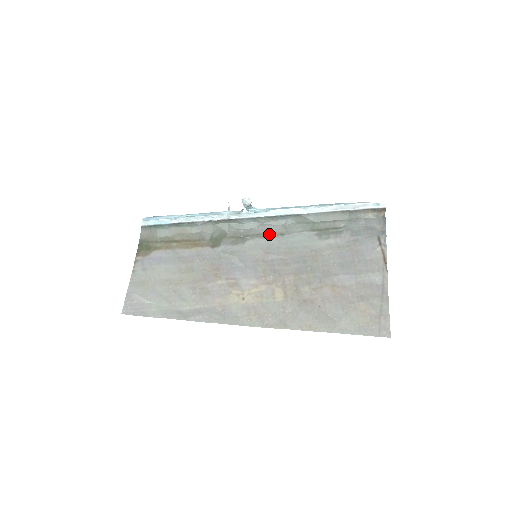
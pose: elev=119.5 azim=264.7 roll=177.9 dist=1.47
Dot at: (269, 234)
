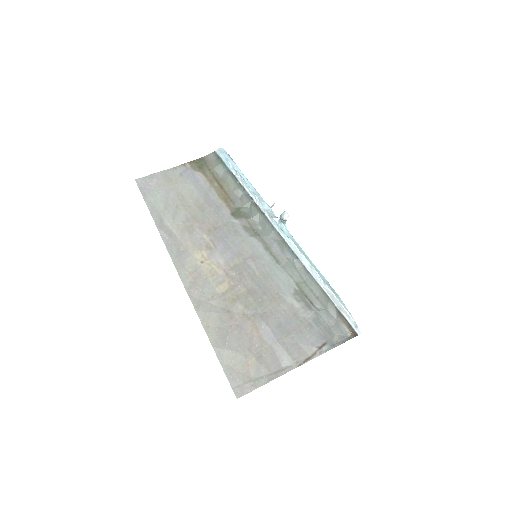
Dot at: (271, 251)
